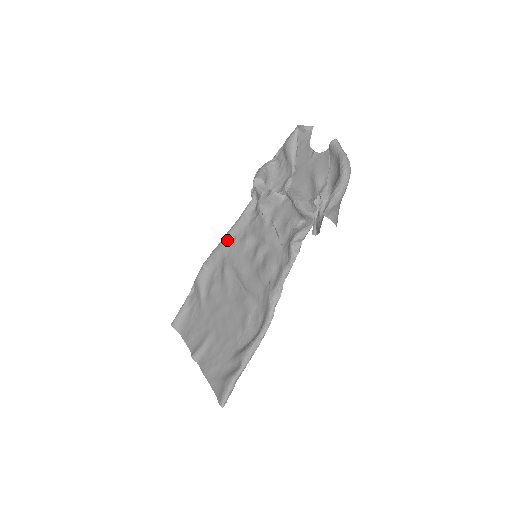
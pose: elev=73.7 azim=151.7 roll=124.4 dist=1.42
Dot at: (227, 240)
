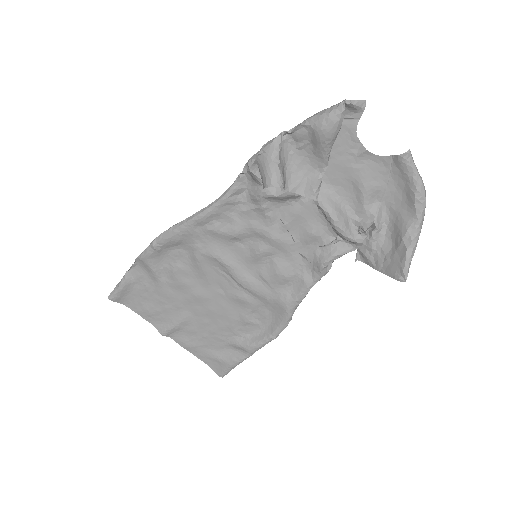
Dot at: (197, 225)
